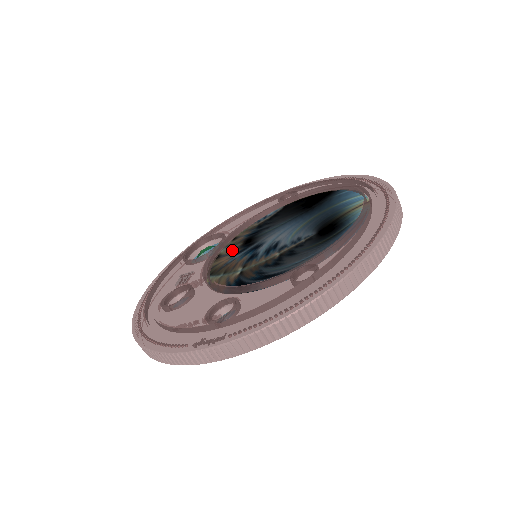
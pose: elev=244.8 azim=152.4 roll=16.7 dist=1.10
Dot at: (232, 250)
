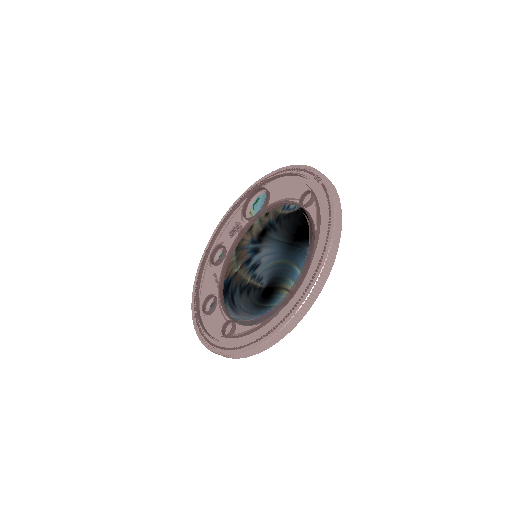
Dot at: (255, 232)
